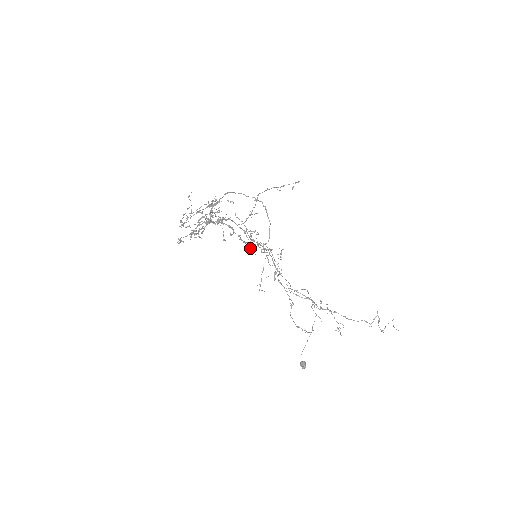
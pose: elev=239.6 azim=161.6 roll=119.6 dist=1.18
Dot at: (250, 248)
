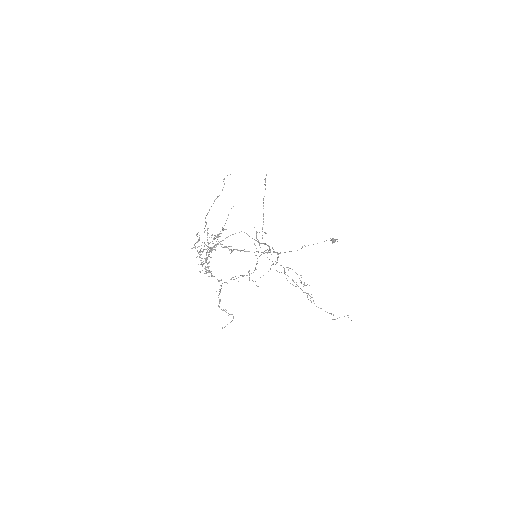
Dot at: occluded
